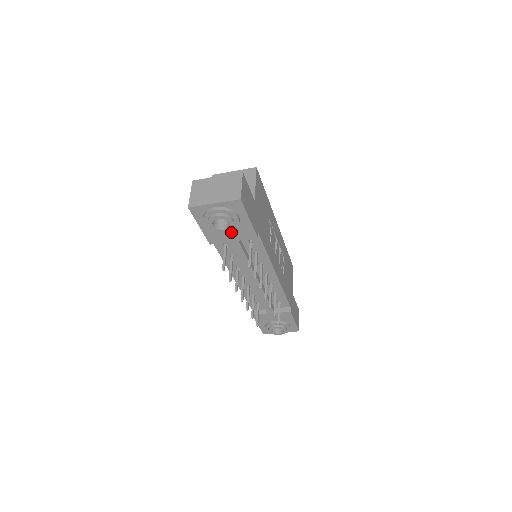
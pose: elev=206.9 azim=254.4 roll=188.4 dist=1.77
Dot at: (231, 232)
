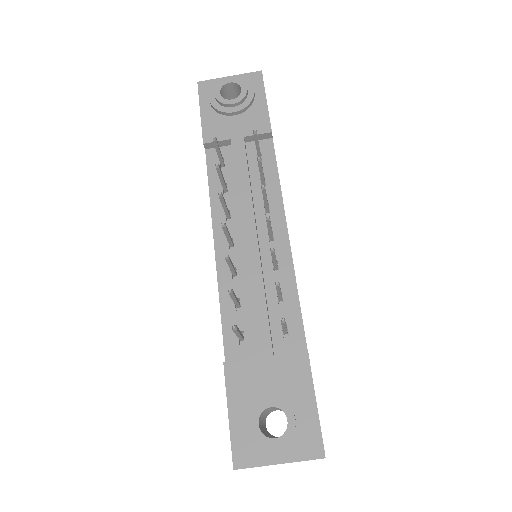
Dot at: (238, 121)
